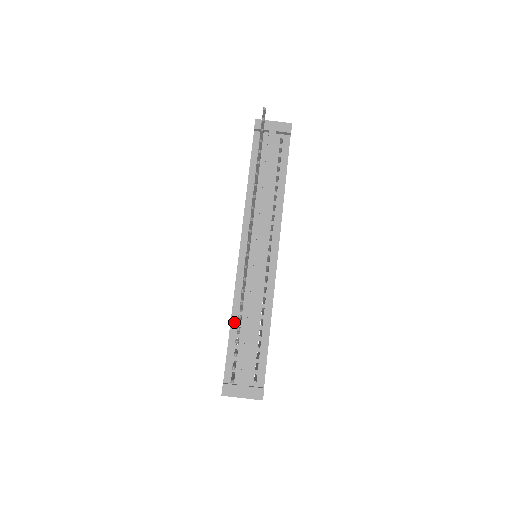
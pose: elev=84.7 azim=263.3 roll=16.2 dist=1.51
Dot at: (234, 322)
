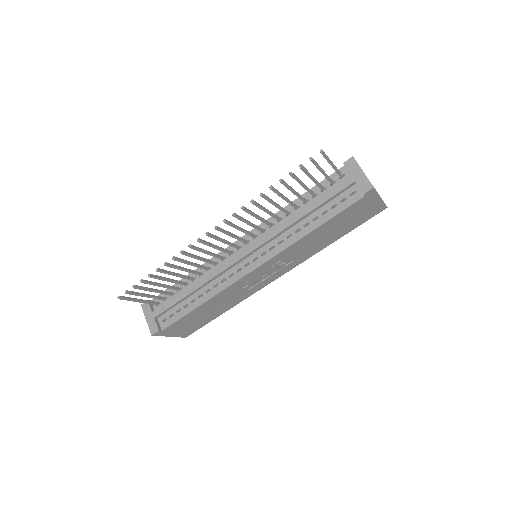
Dot at: (190, 276)
